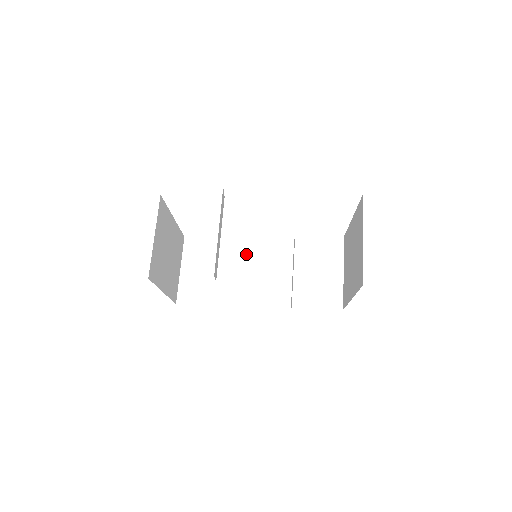
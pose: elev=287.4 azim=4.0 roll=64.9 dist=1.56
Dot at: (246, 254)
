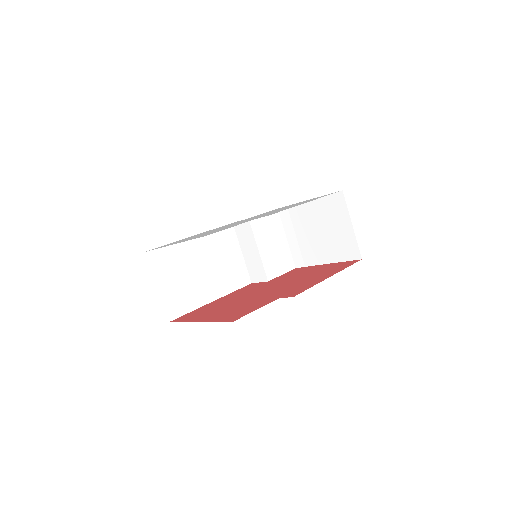
Dot at: (203, 248)
